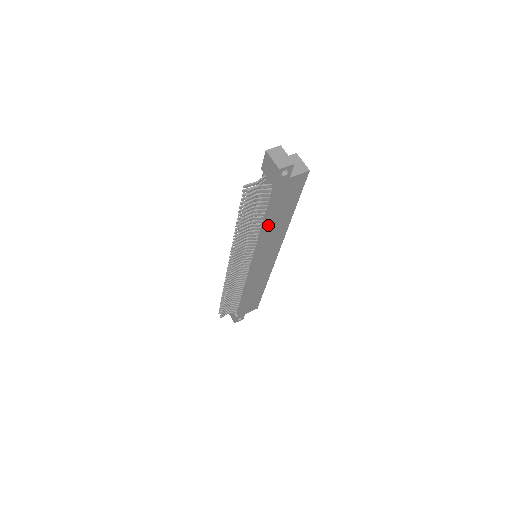
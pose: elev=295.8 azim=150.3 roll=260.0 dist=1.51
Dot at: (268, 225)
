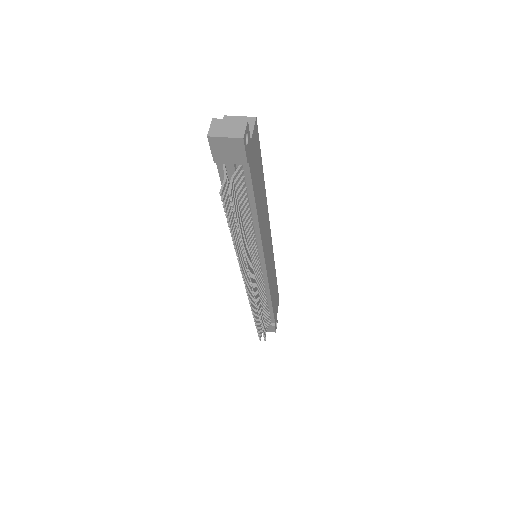
Dot at: (258, 212)
